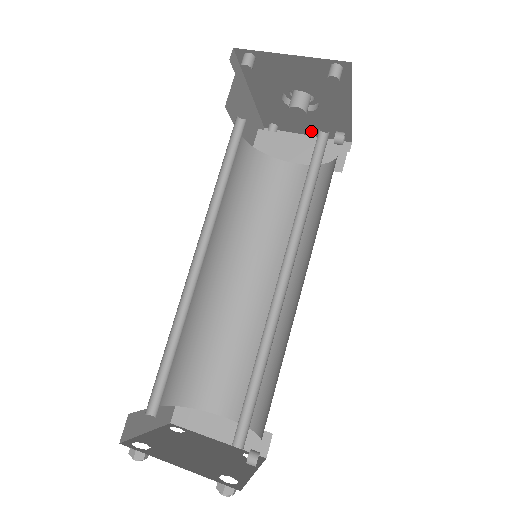
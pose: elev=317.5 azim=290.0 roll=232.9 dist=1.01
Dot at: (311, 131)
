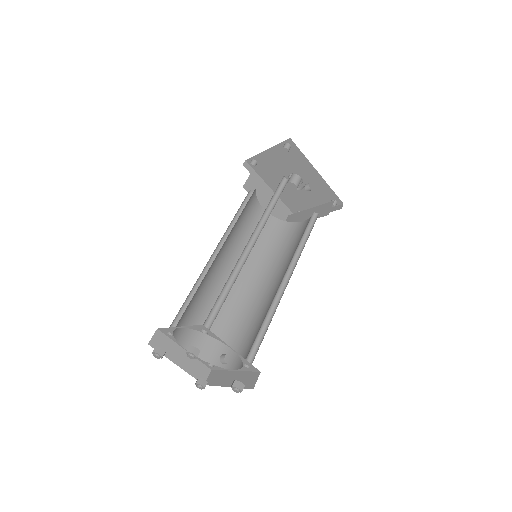
Dot at: occluded
